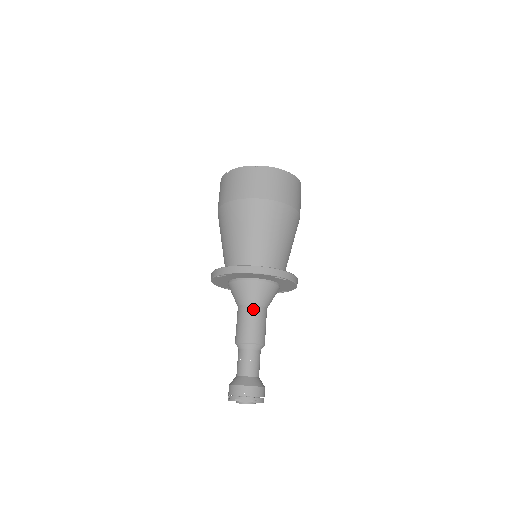
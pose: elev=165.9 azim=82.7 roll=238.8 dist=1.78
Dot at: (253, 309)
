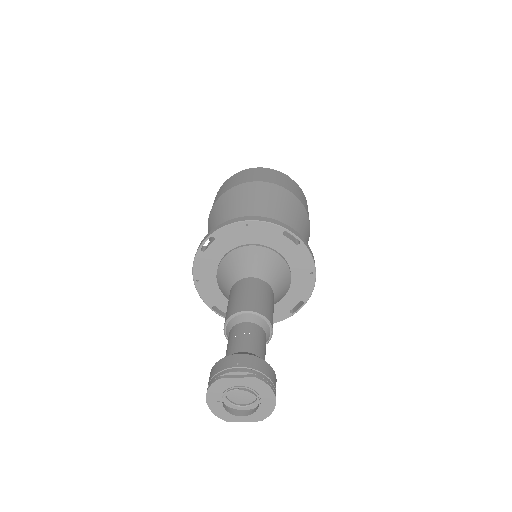
Dot at: (253, 280)
